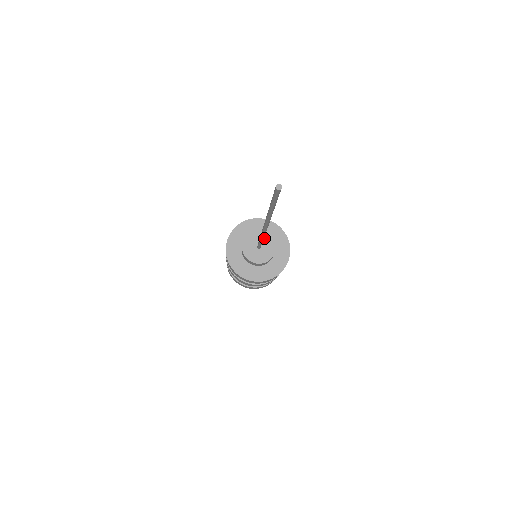
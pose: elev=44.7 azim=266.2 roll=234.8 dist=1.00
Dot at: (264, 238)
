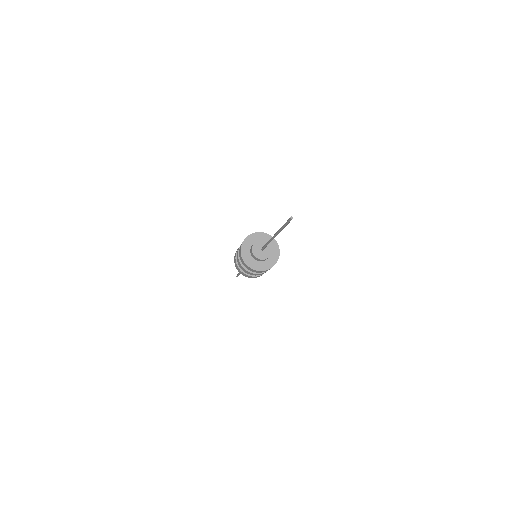
Dot at: occluded
